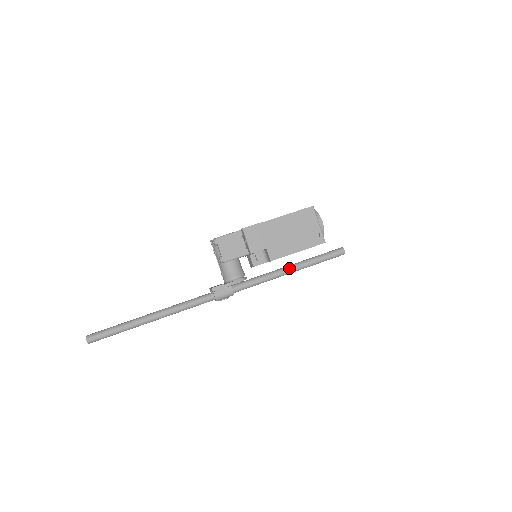
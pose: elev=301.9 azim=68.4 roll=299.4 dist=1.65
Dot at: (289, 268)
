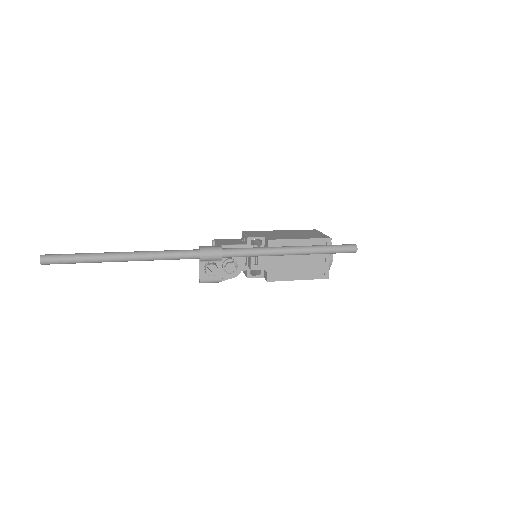
Dot at: (290, 246)
